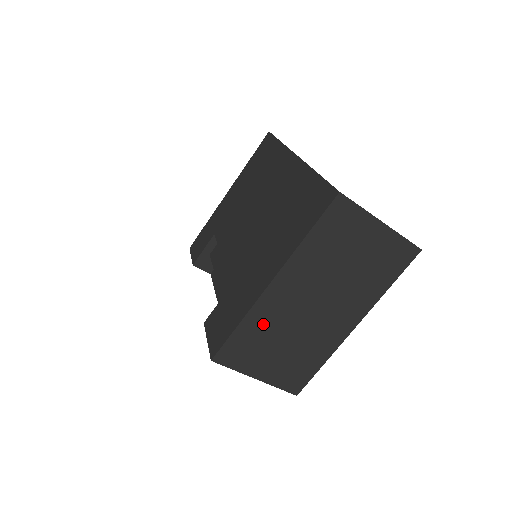
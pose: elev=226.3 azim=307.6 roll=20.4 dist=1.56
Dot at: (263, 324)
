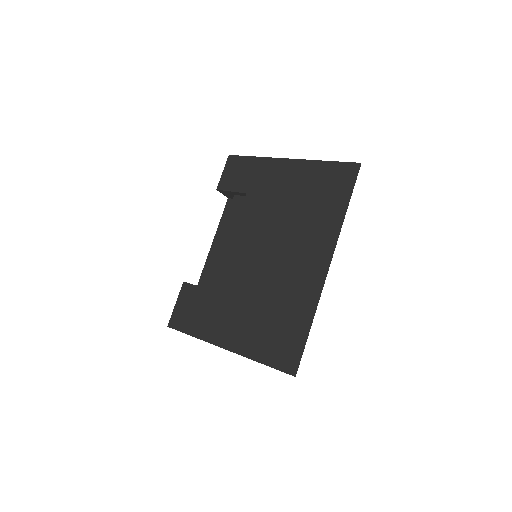
Dot at: occluded
